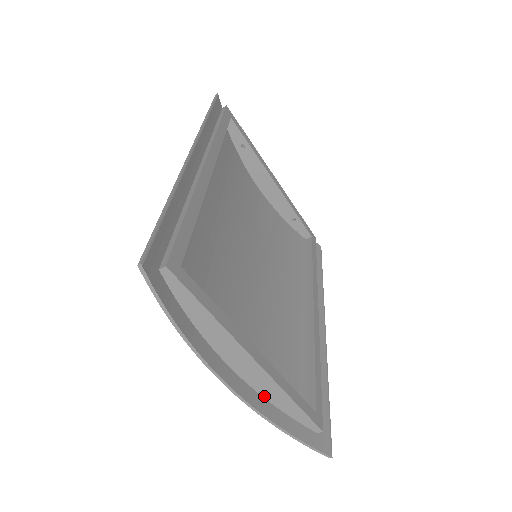
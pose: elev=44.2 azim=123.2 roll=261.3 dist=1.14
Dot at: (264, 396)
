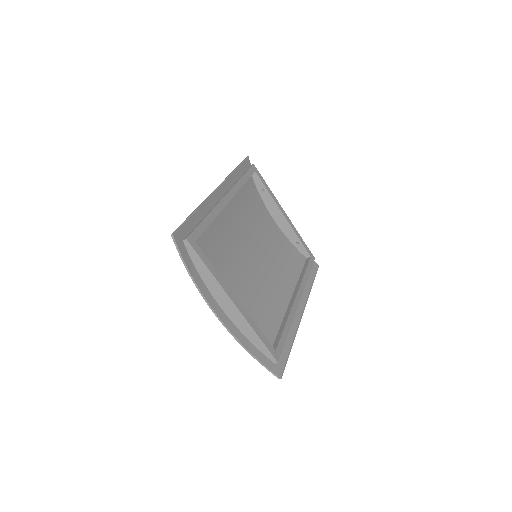
Dot at: (240, 330)
